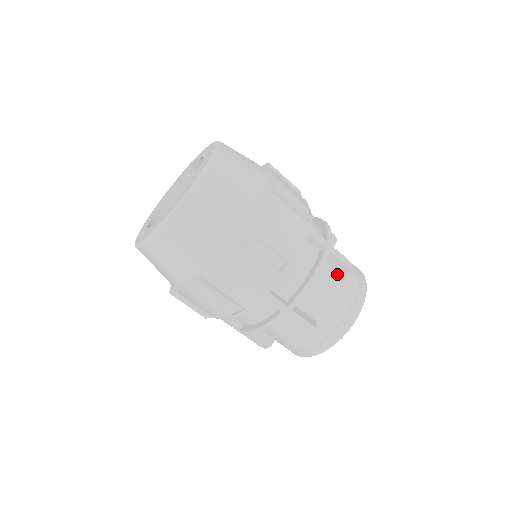
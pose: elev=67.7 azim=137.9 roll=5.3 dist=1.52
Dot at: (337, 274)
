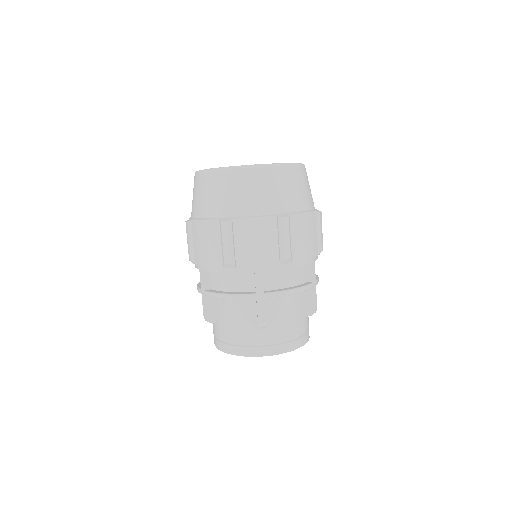
Dot at: (302, 310)
